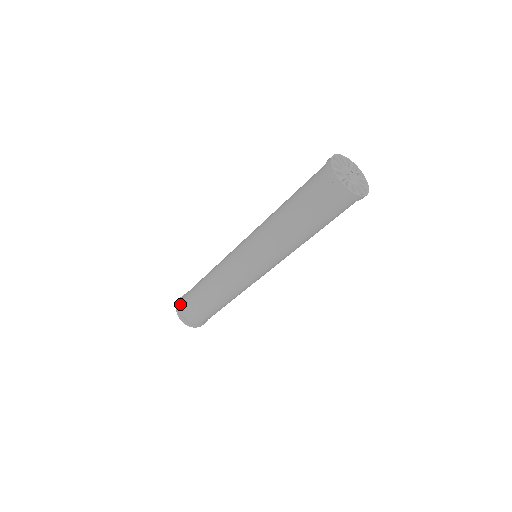
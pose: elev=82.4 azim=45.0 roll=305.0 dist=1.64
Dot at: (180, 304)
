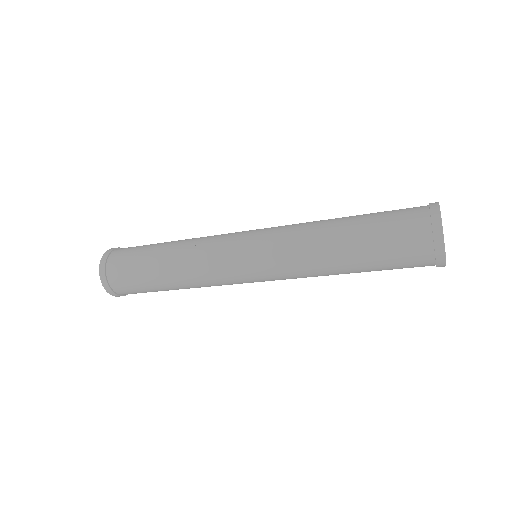
Dot at: (109, 274)
